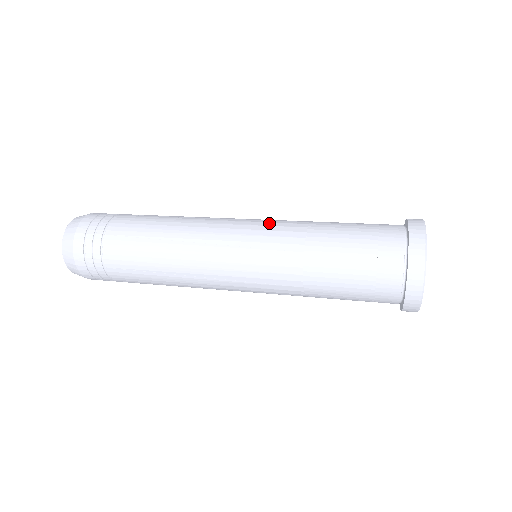
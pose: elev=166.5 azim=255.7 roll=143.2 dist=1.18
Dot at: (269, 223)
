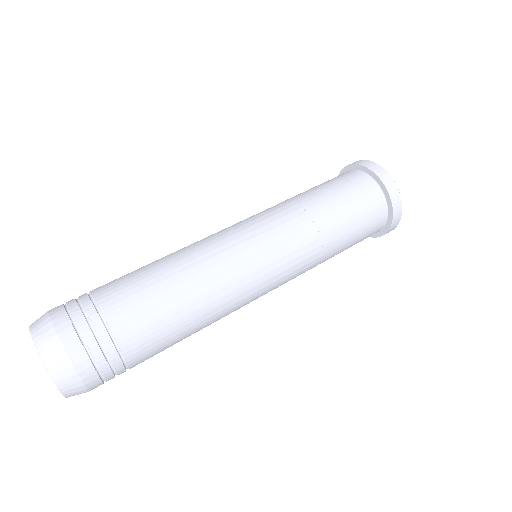
Dot at: (256, 214)
